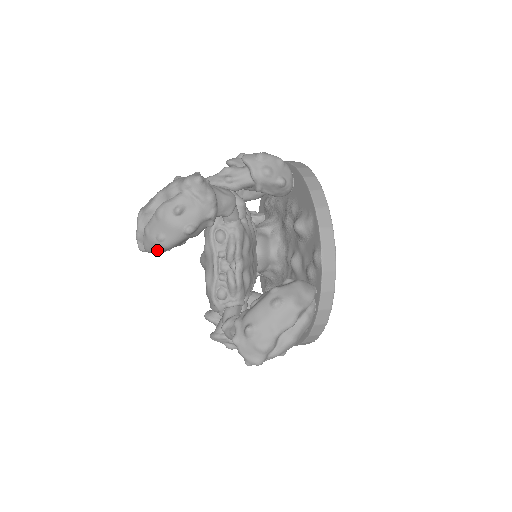
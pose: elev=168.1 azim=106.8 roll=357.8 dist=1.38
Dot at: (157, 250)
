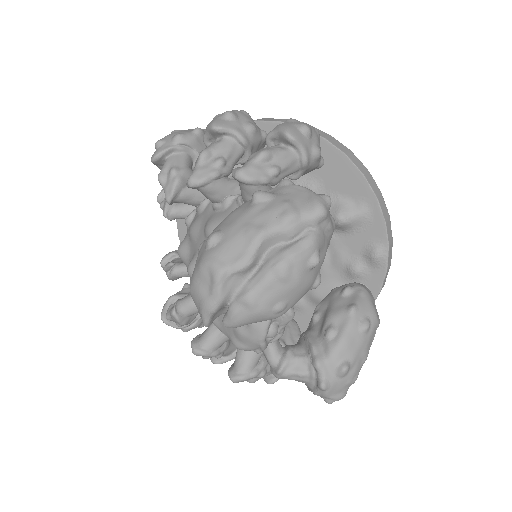
Dot at: (254, 322)
